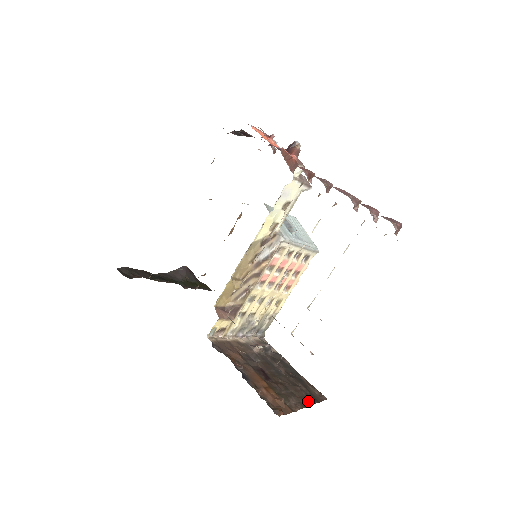
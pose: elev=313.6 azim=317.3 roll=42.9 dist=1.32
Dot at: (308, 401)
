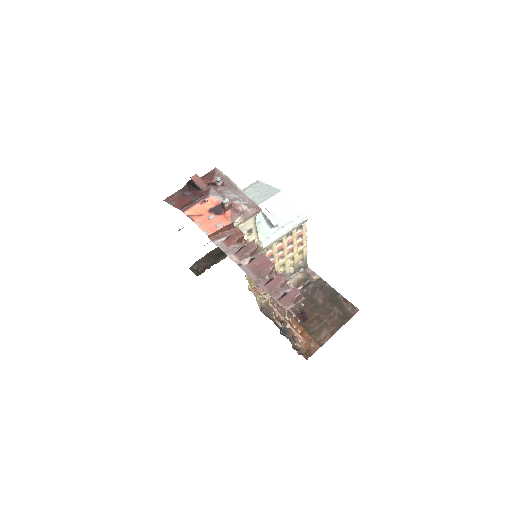
Dot at: (339, 324)
